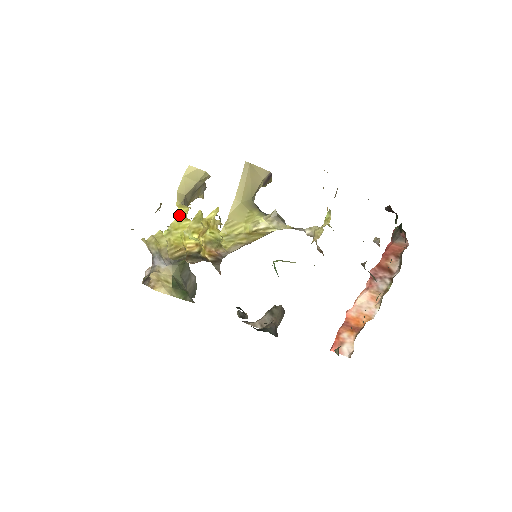
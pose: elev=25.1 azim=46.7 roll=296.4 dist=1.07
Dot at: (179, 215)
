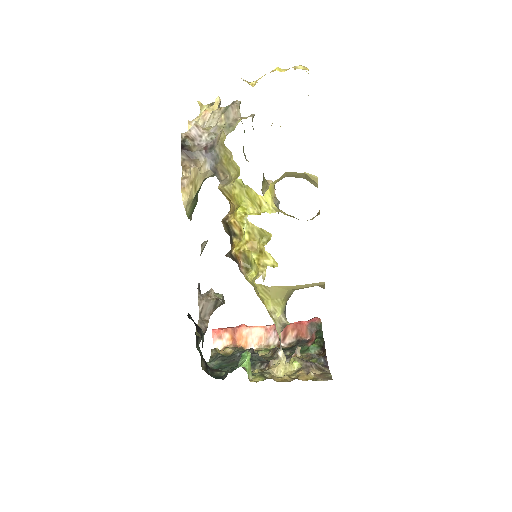
Dot at: (262, 197)
